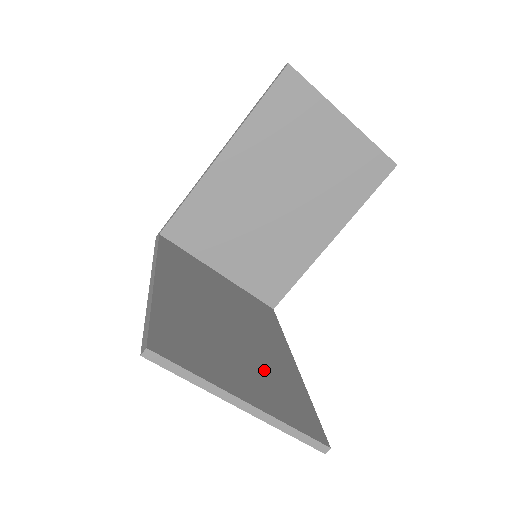
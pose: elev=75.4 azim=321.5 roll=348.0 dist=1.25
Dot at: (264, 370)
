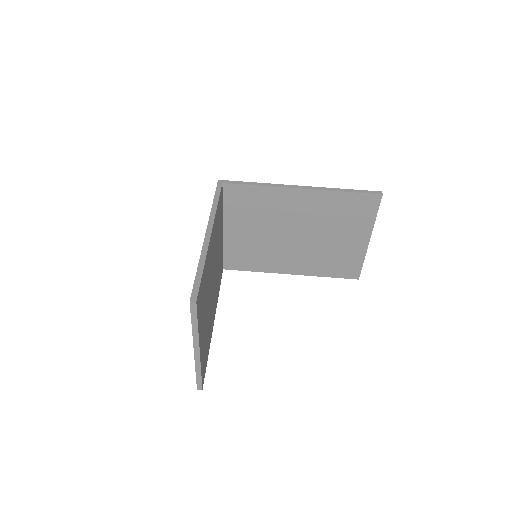
Dot at: (208, 326)
